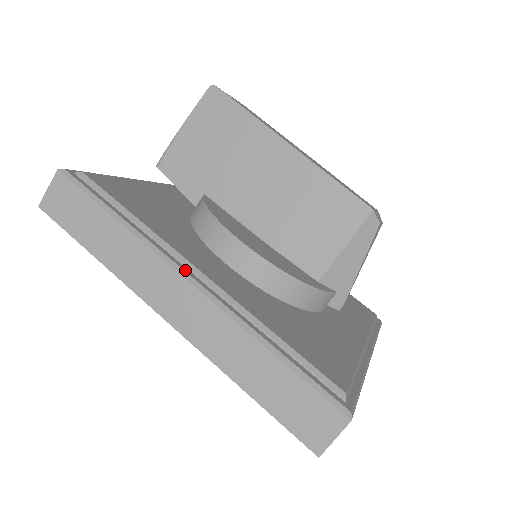
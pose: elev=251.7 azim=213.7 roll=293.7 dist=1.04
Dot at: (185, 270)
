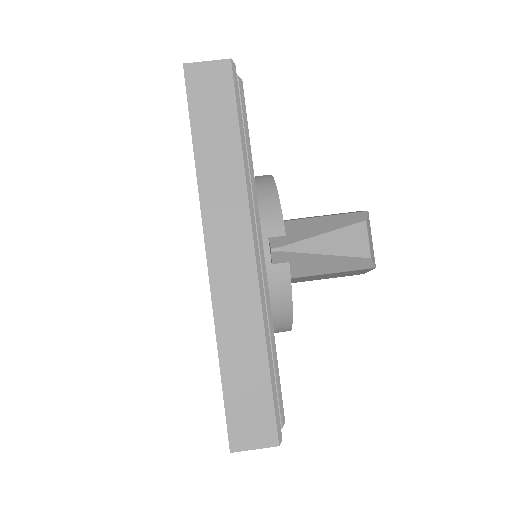
Dot at: occluded
